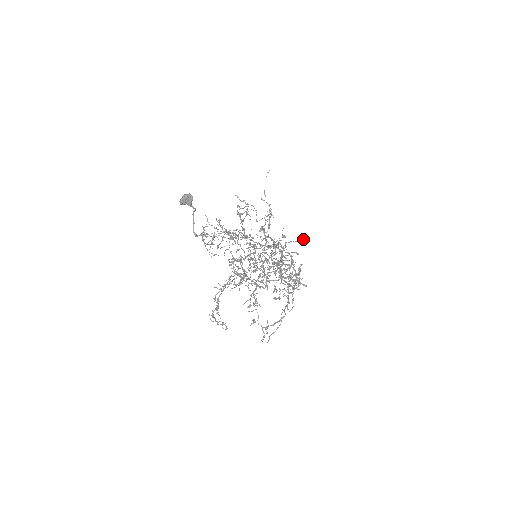
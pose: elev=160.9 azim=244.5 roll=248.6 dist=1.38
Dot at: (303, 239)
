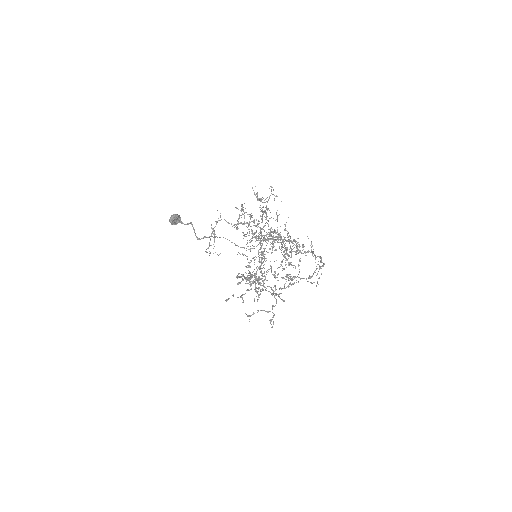
Dot at: occluded
